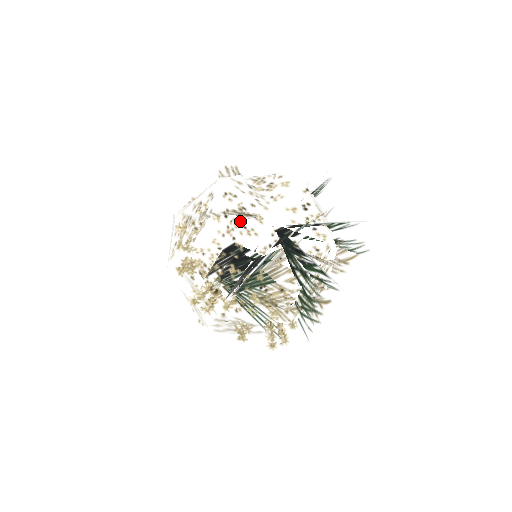
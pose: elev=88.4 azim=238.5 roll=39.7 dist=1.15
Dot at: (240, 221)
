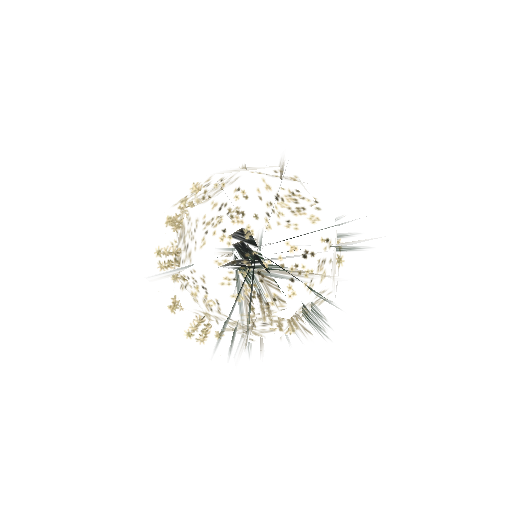
Dot at: (220, 223)
